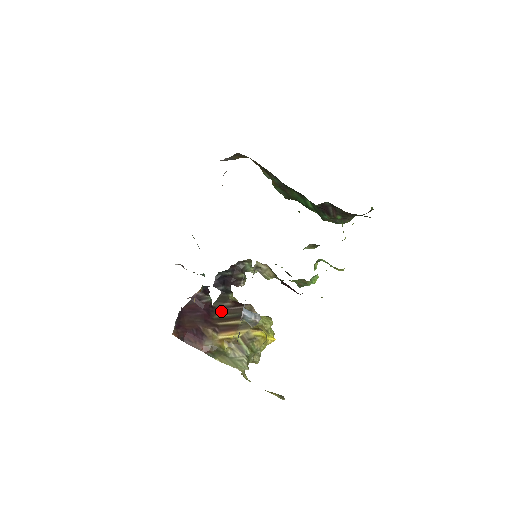
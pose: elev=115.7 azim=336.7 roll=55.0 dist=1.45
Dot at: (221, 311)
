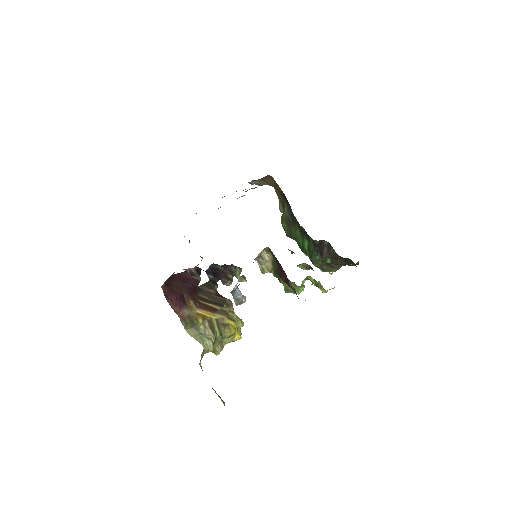
Dot at: (205, 293)
